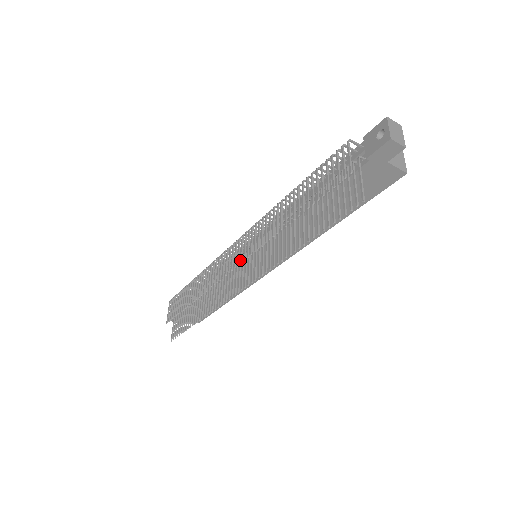
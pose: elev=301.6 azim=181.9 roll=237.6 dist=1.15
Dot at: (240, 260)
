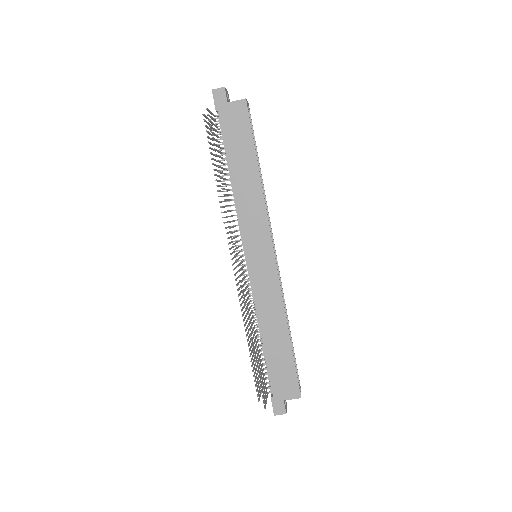
Dot at: occluded
